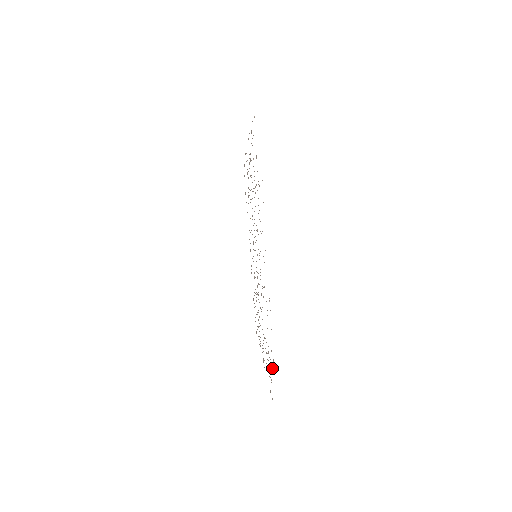
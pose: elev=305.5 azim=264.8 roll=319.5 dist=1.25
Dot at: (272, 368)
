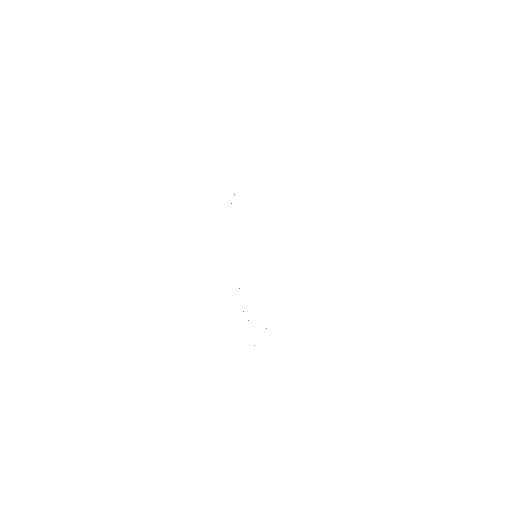
Dot at: occluded
